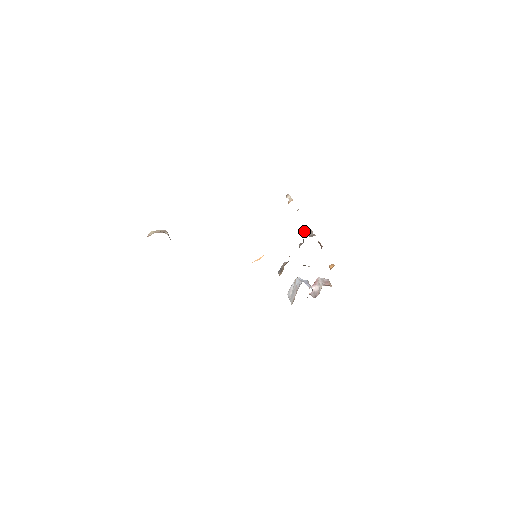
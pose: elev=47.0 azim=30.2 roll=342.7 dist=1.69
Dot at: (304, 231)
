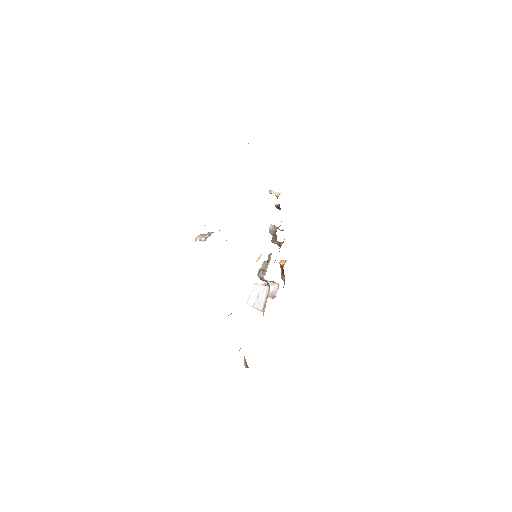
Dot at: (277, 227)
